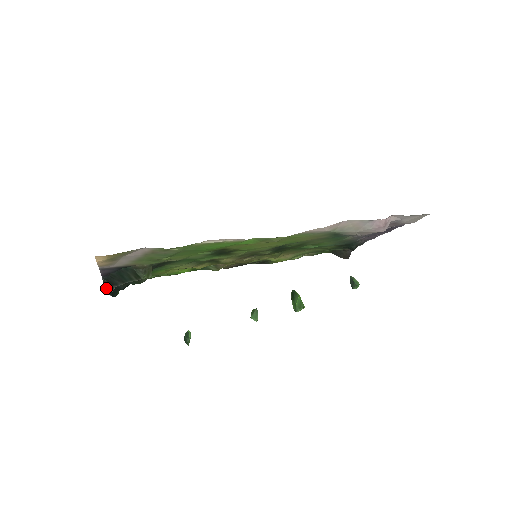
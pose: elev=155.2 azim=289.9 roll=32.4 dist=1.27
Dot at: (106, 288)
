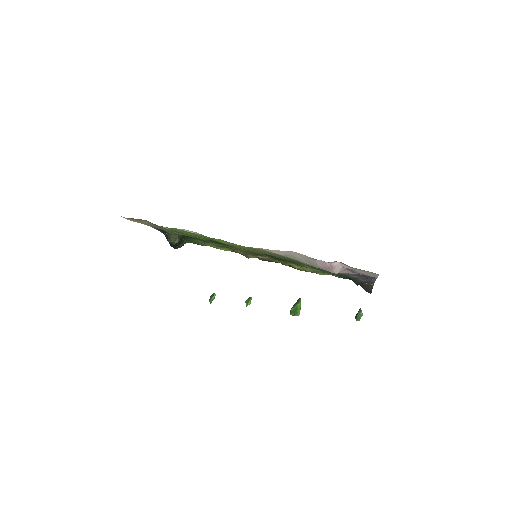
Dot at: occluded
